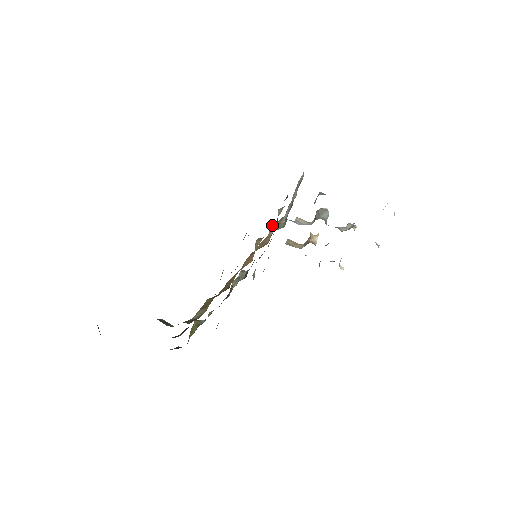
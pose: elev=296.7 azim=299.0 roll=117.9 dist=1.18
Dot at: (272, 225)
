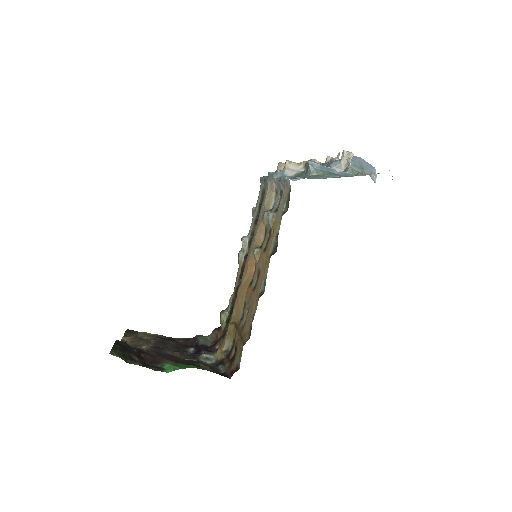
Dot at: (264, 216)
